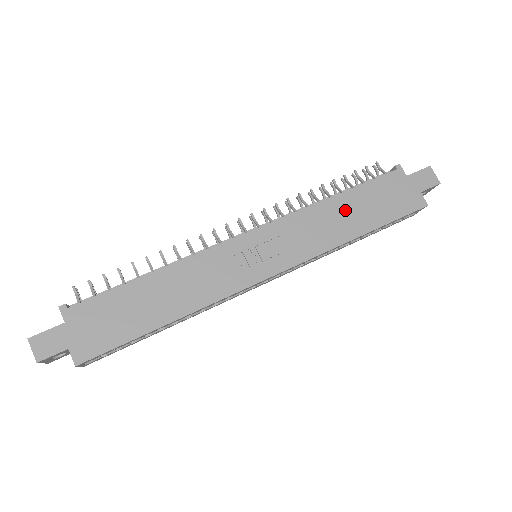
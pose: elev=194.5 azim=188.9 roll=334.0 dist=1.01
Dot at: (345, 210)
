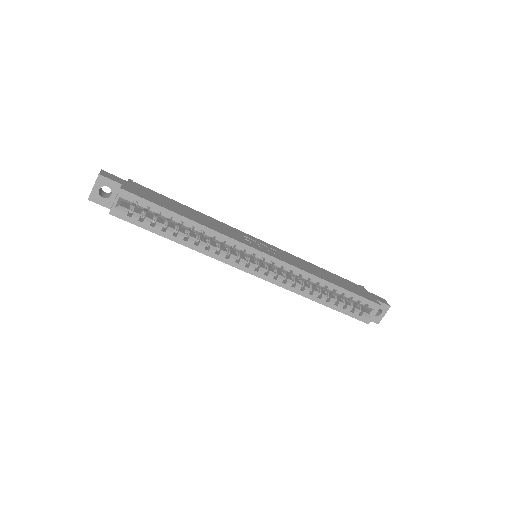
Dot at: (324, 273)
